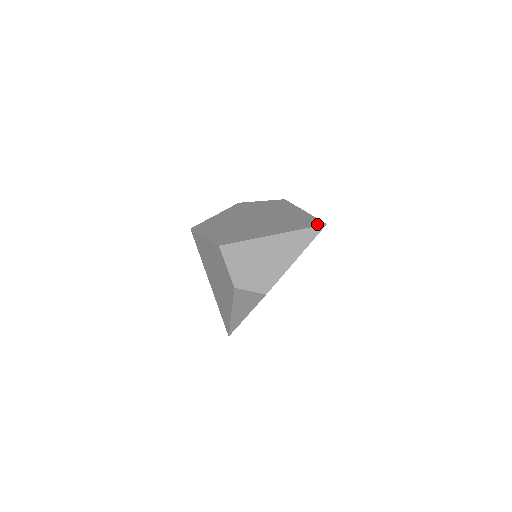
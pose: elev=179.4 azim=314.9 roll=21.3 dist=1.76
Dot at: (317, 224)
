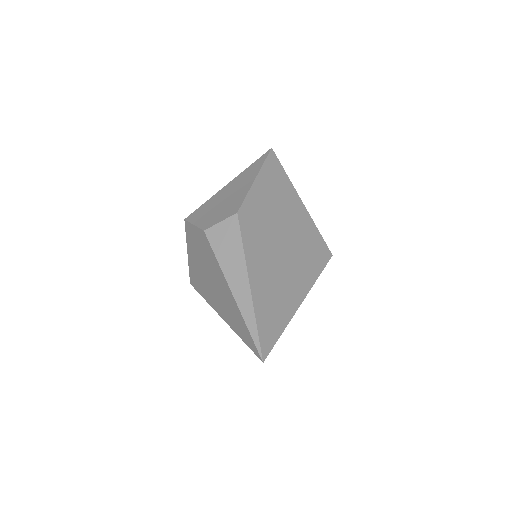
Dot at: occluded
